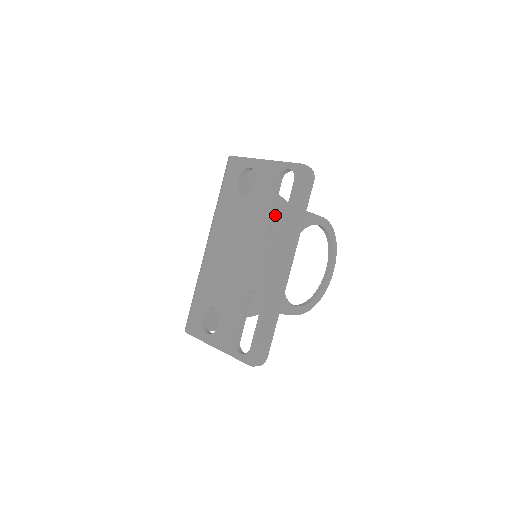
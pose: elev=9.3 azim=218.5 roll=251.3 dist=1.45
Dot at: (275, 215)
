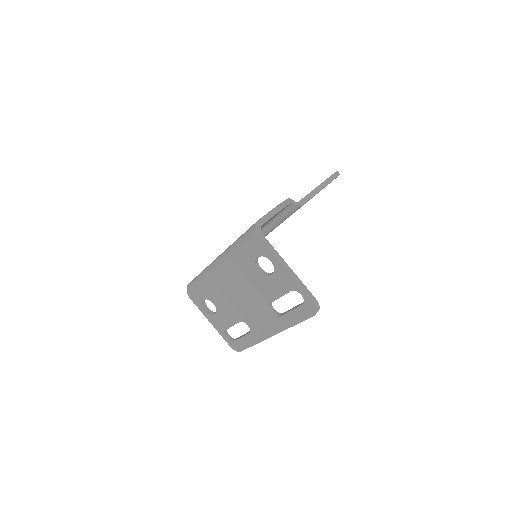
Dot at: (285, 214)
